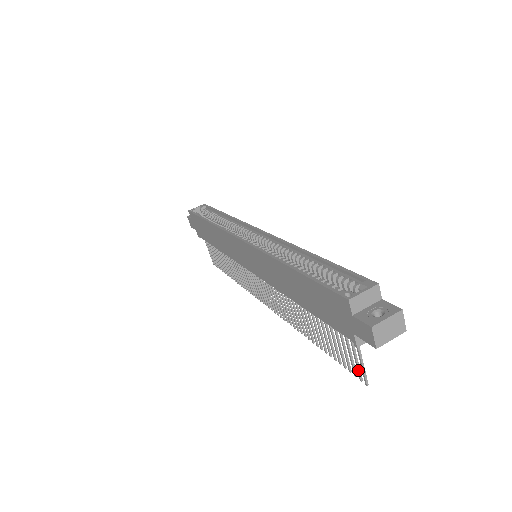
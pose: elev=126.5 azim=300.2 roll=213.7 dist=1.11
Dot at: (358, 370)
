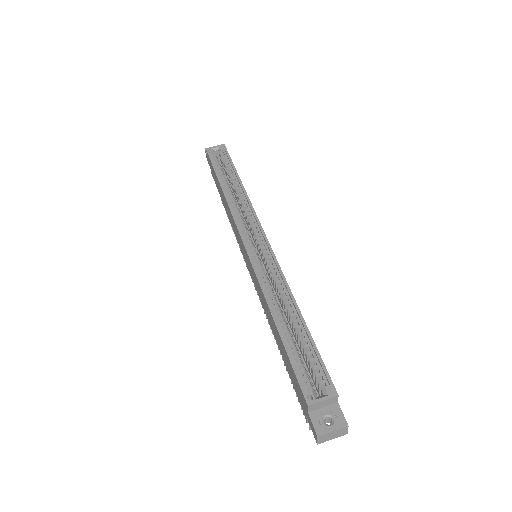
Dot at: occluded
